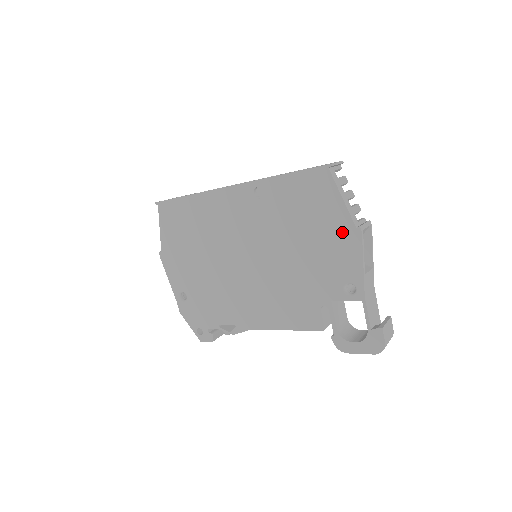
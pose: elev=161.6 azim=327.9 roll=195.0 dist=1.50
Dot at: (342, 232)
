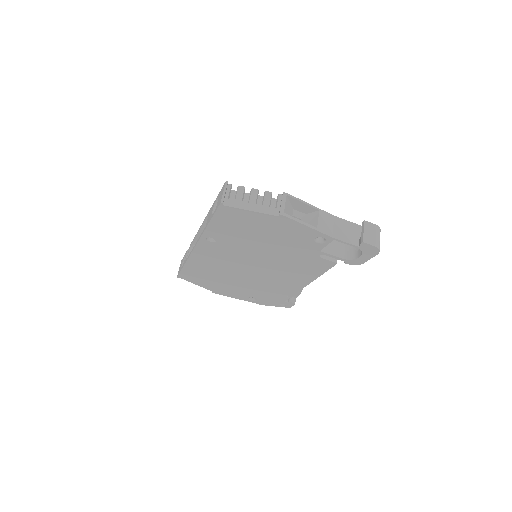
Dot at: (275, 223)
